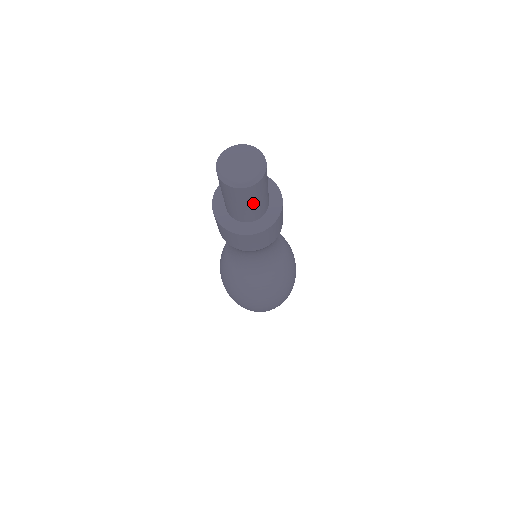
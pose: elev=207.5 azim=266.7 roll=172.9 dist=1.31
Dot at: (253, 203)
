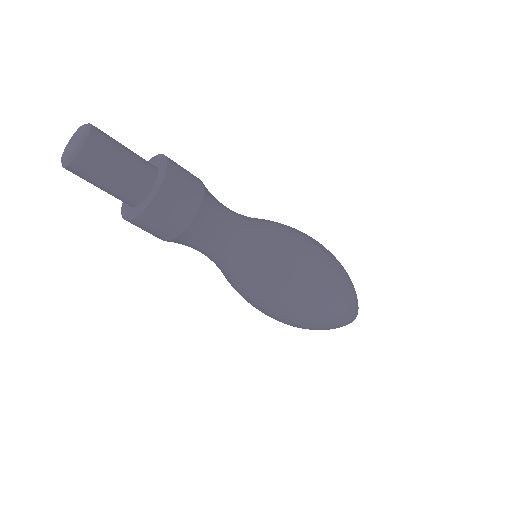
Dot at: (106, 181)
